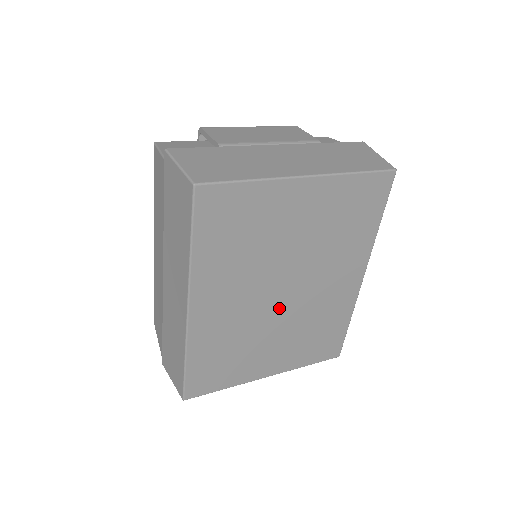
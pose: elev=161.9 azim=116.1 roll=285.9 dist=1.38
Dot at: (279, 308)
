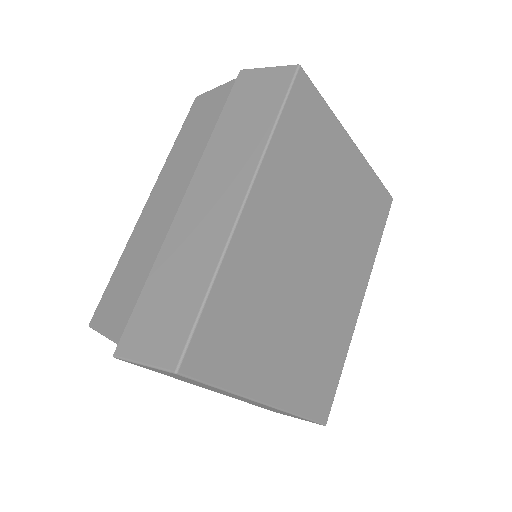
Dot at: (305, 283)
